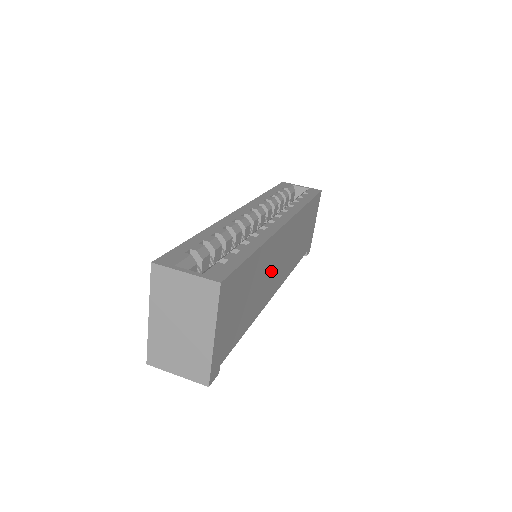
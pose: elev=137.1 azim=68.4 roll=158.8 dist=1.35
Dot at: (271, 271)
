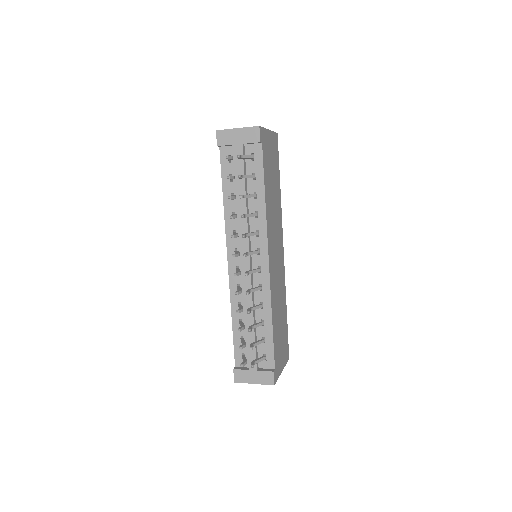
Dot at: (275, 232)
